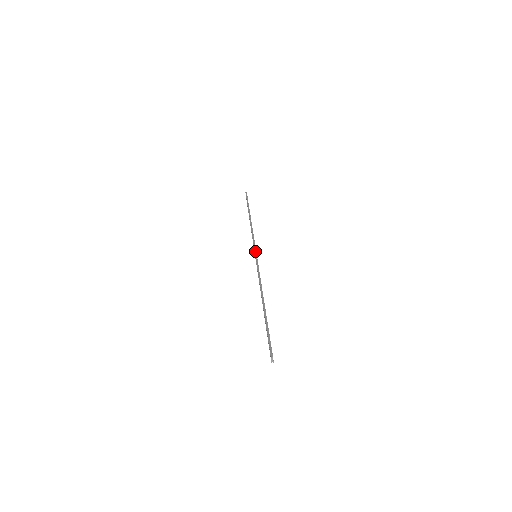
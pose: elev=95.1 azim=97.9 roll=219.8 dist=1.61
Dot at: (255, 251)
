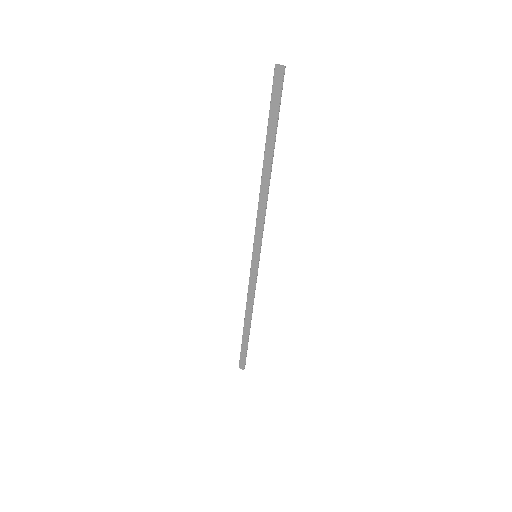
Dot at: (252, 259)
